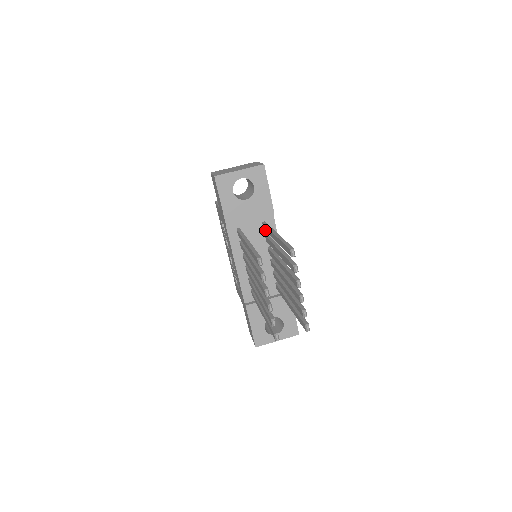
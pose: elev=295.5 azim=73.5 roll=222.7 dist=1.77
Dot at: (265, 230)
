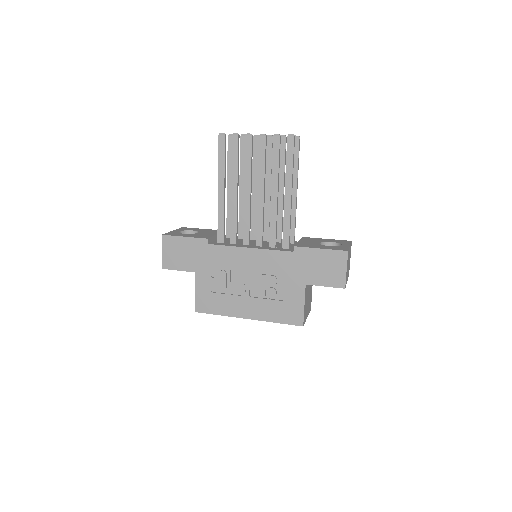
Dot at: occluded
